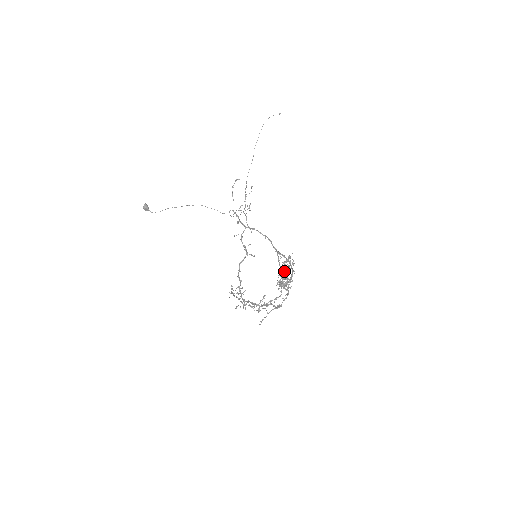
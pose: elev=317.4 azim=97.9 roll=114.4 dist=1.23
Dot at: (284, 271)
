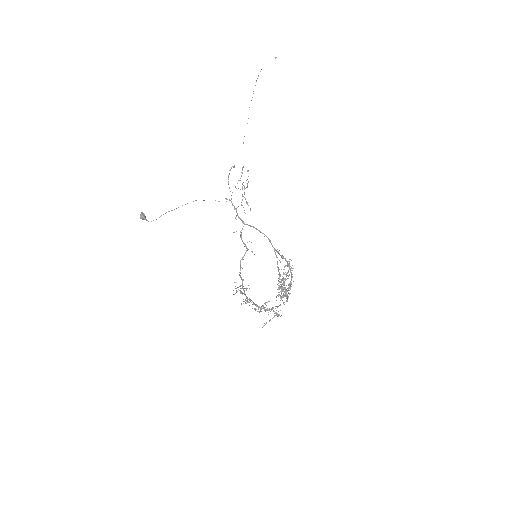
Dot at: occluded
